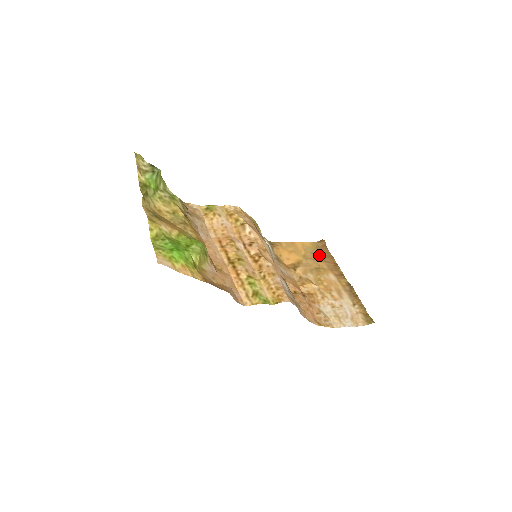
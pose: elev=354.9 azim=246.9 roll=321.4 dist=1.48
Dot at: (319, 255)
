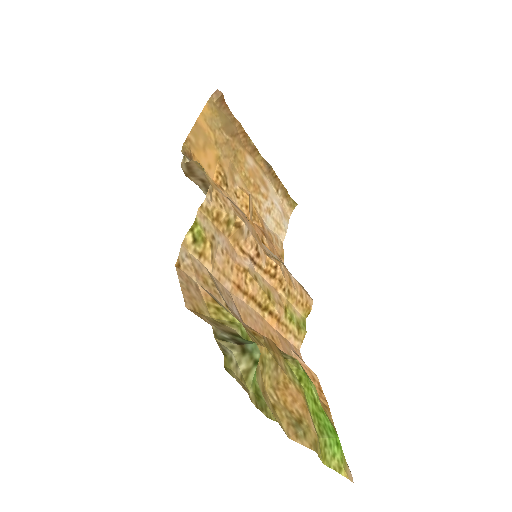
Dot at: (226, 128)
